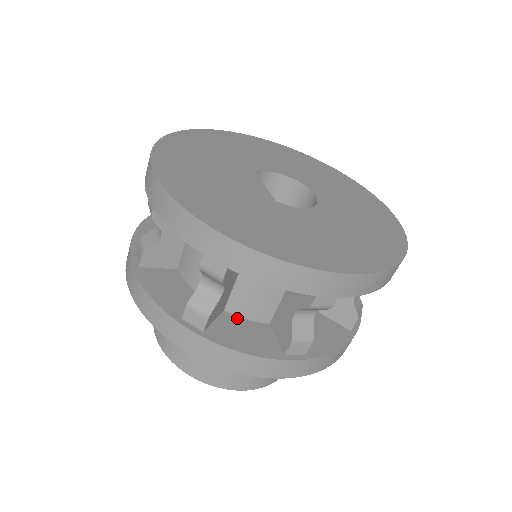
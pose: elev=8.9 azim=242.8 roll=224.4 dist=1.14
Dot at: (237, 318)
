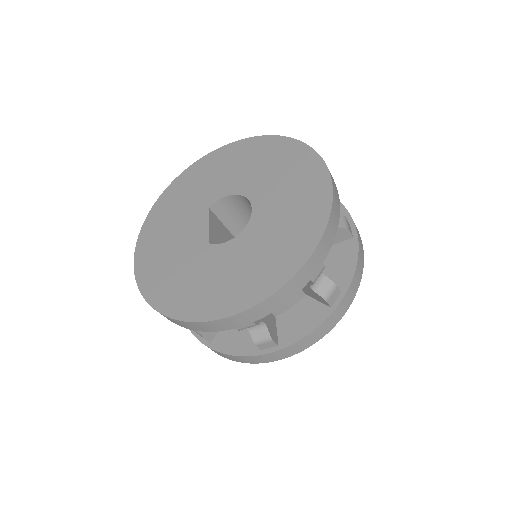
Dot at: occluded
